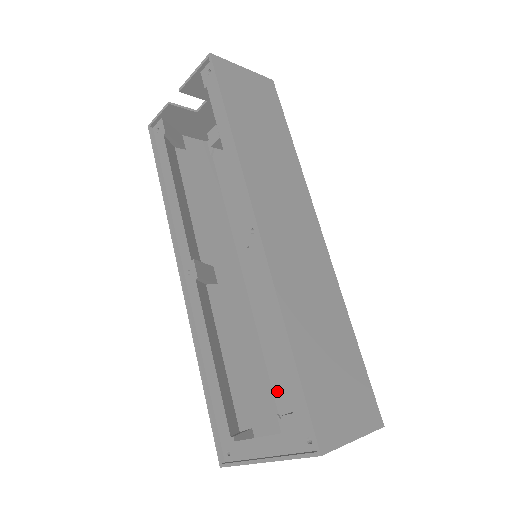
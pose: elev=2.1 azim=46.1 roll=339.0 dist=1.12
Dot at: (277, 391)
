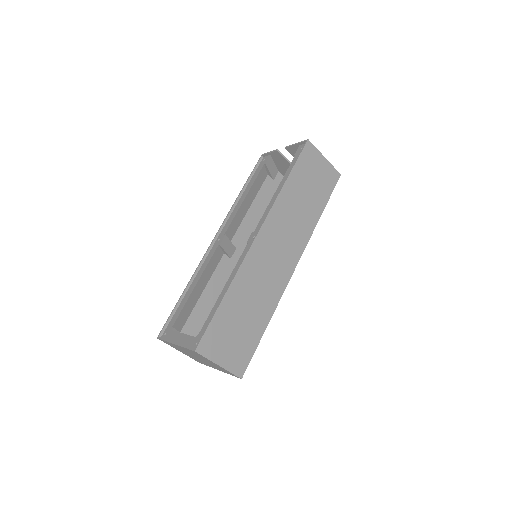
Dot at: occluded
